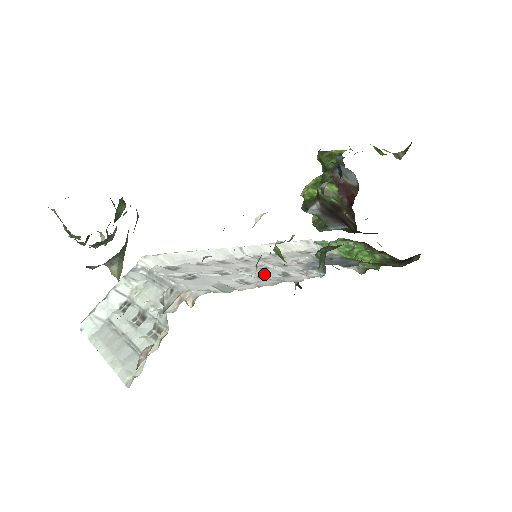
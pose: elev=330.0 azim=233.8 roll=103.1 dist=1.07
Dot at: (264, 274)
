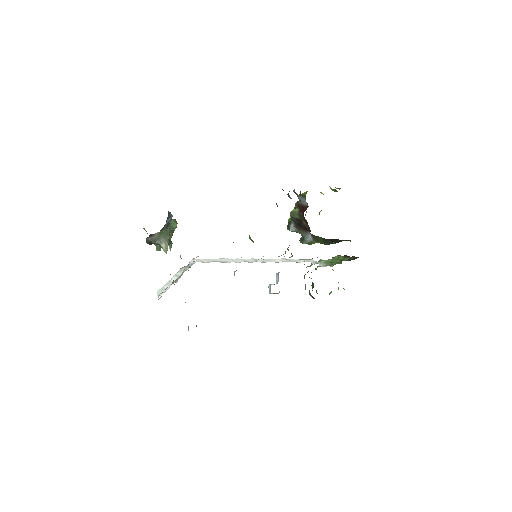
Dot at: occluded
